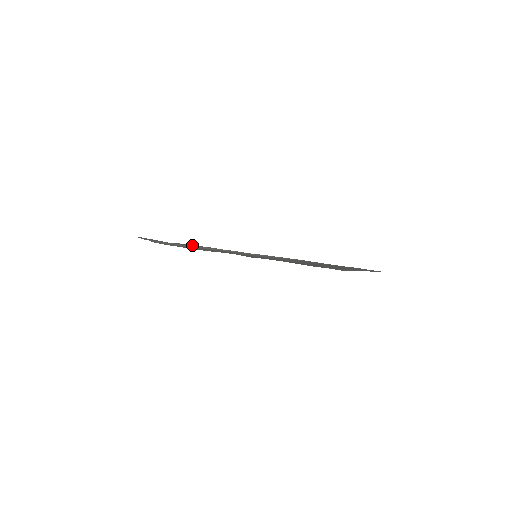
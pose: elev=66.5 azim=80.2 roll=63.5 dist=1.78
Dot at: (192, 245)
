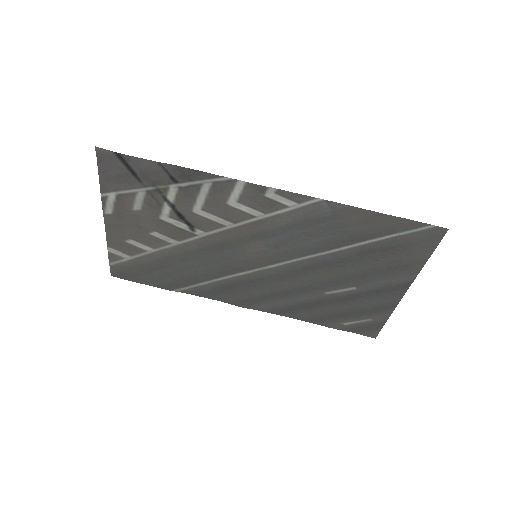
Dot at: (174, 173)
